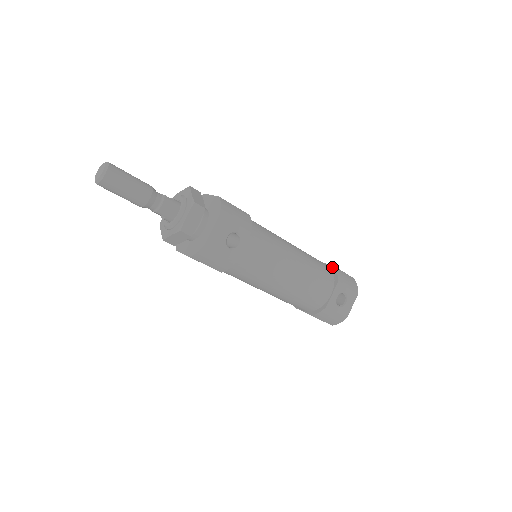
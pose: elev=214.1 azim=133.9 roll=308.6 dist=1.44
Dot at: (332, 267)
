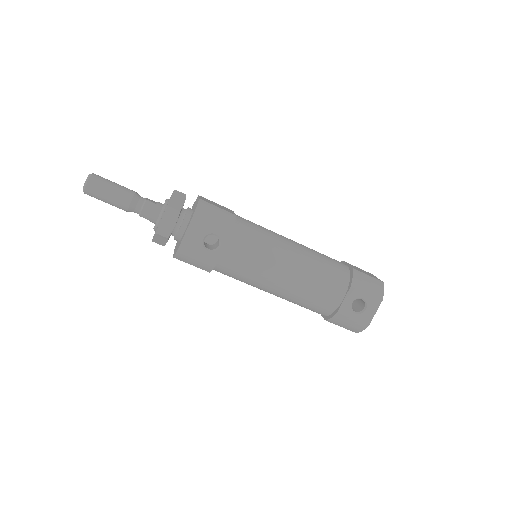
Dot at: (351, 269)
